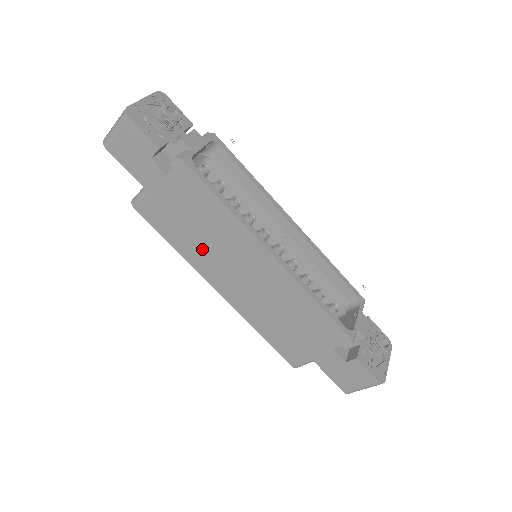
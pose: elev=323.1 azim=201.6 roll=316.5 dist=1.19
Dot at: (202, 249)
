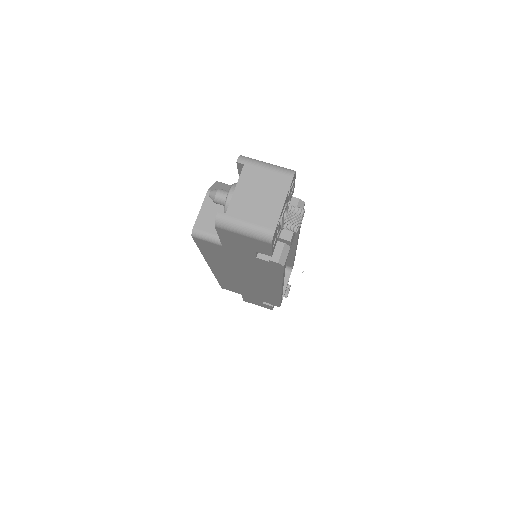
Dot at: (229, 266)
